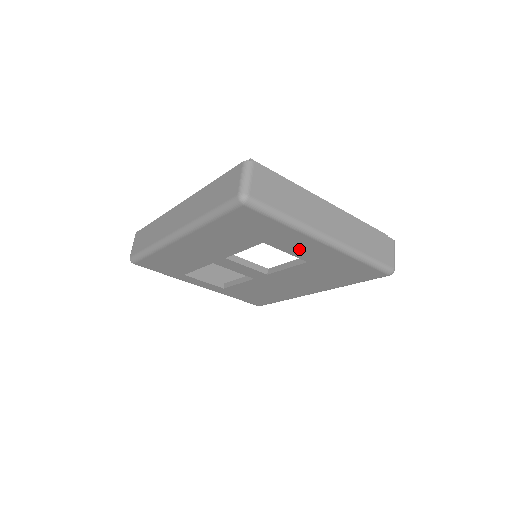
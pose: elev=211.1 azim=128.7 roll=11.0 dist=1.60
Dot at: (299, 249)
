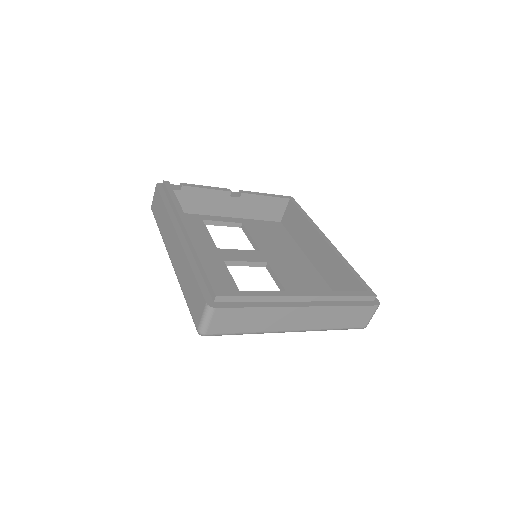
Dot at: occluded
